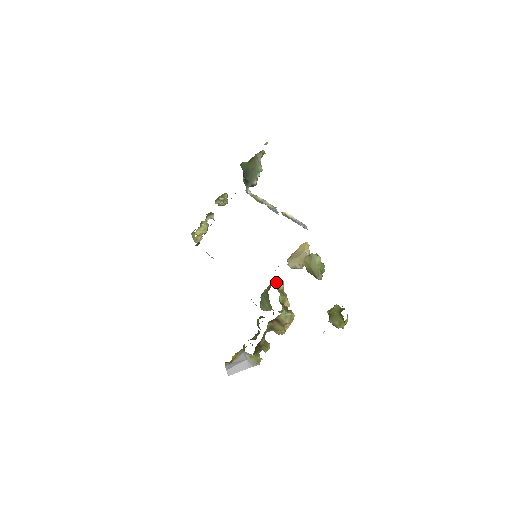
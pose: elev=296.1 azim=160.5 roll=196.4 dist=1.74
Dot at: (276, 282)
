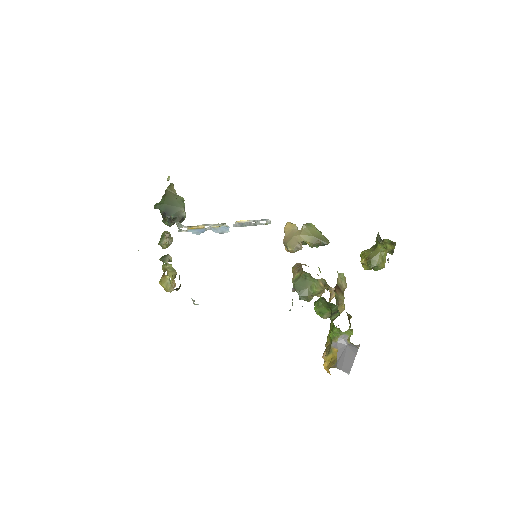
Dot at: (297, 265)
